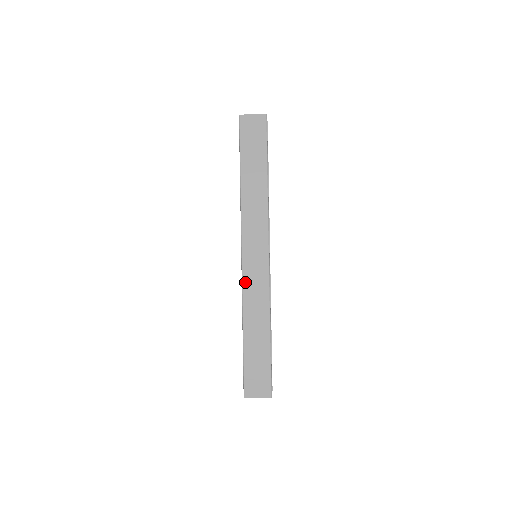
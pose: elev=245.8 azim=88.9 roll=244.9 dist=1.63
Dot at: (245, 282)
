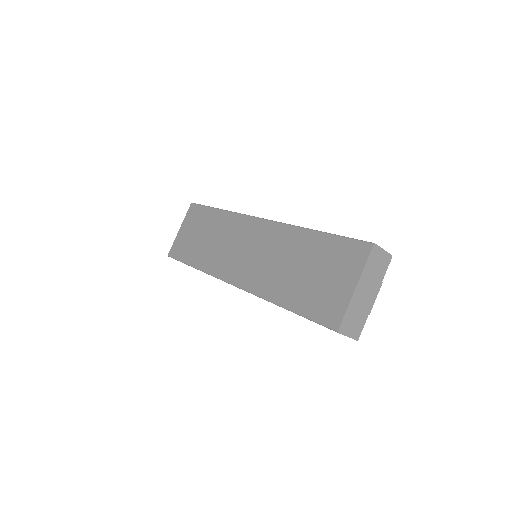
Dot at: occluded
